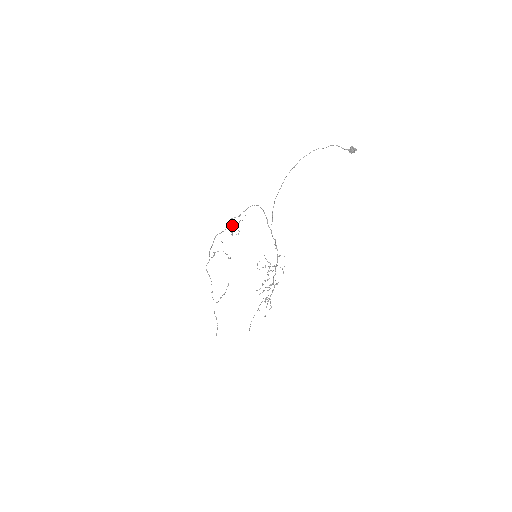
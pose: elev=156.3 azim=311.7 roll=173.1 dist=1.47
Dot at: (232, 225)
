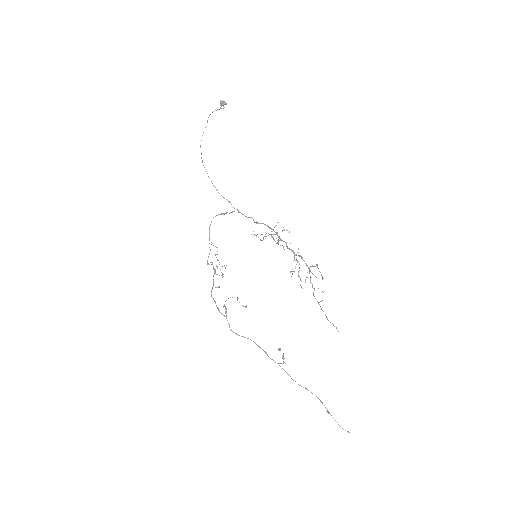
Dot at: (214, 270)
